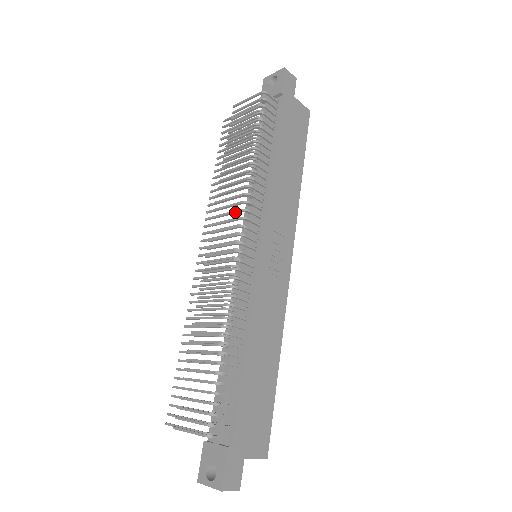
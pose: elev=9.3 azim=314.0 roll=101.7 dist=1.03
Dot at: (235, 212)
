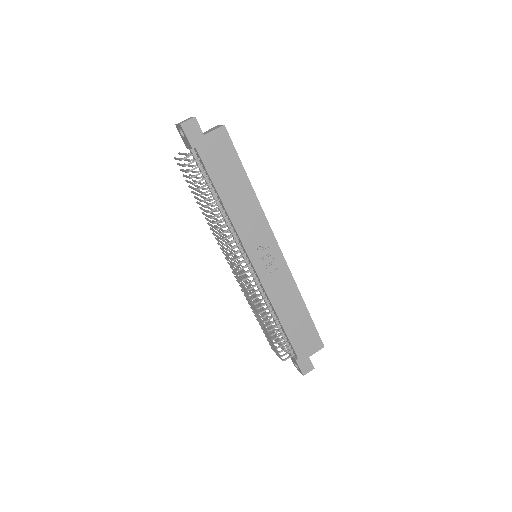
Dot at: occluded
